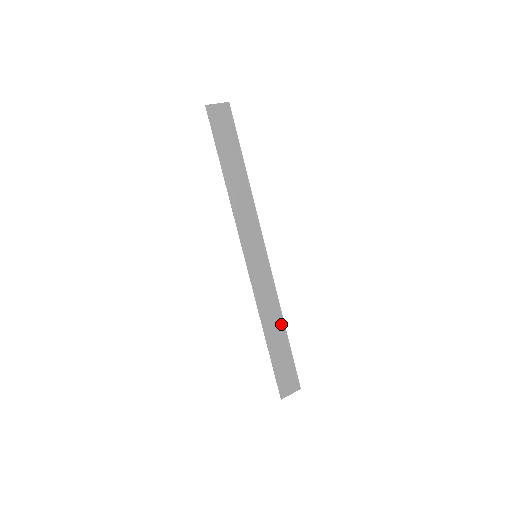
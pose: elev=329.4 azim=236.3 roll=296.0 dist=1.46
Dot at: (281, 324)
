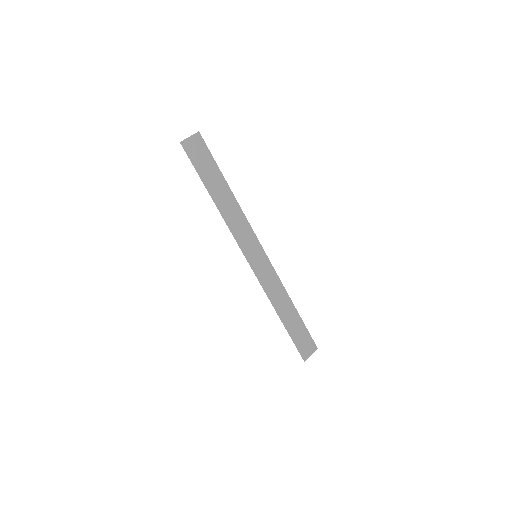
Dot at: (290, 303)
